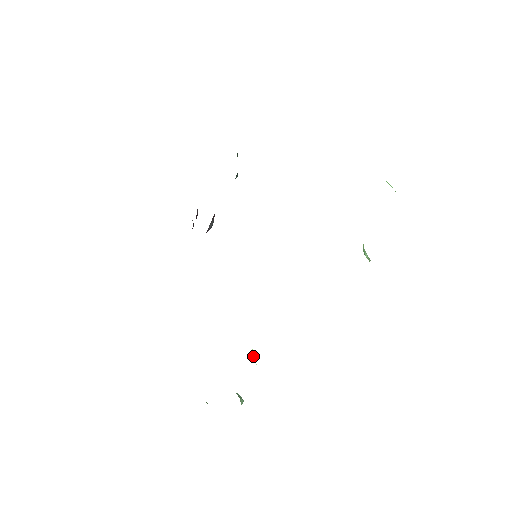
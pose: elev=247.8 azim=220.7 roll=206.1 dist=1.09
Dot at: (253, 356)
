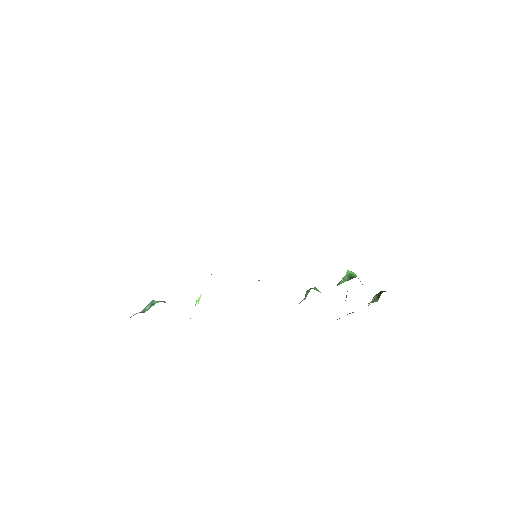
Dot at: (199, 299)
